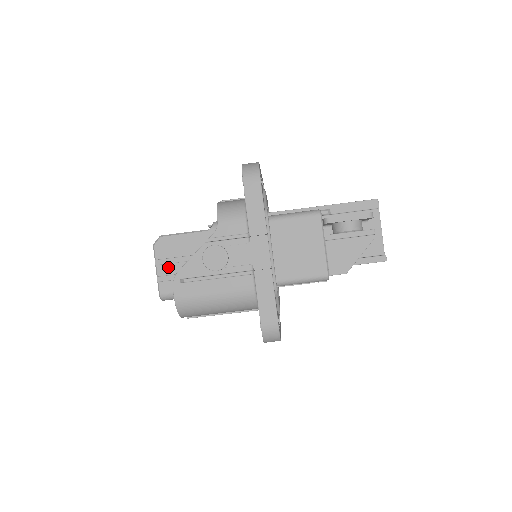
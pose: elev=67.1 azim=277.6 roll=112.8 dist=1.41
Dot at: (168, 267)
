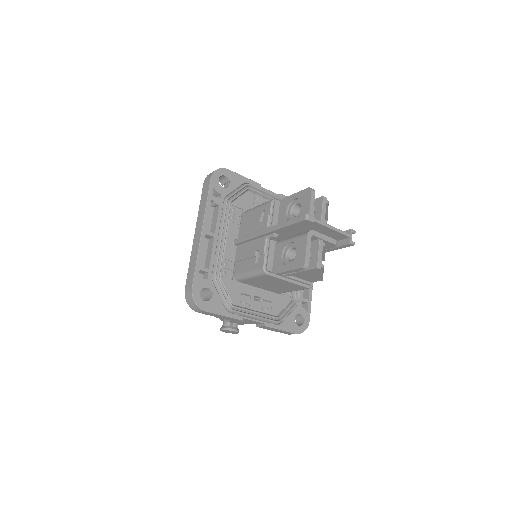
Dot at: occluded
